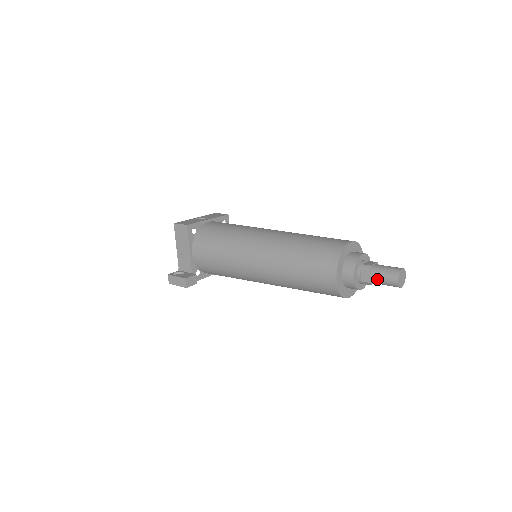
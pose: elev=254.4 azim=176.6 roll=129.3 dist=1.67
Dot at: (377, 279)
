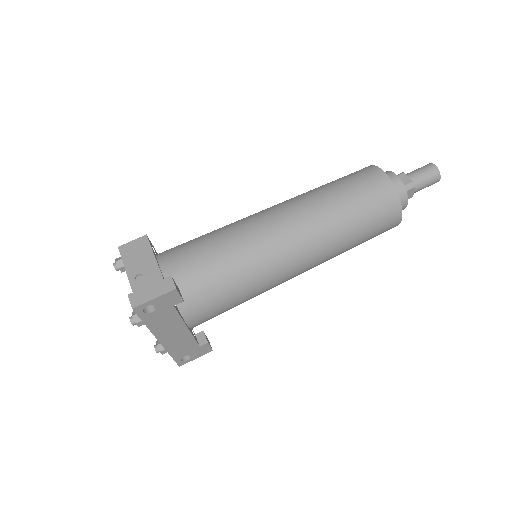
Dot at: (417, 176)
